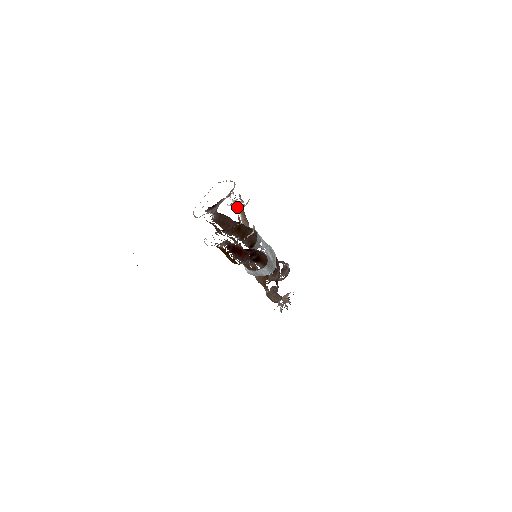
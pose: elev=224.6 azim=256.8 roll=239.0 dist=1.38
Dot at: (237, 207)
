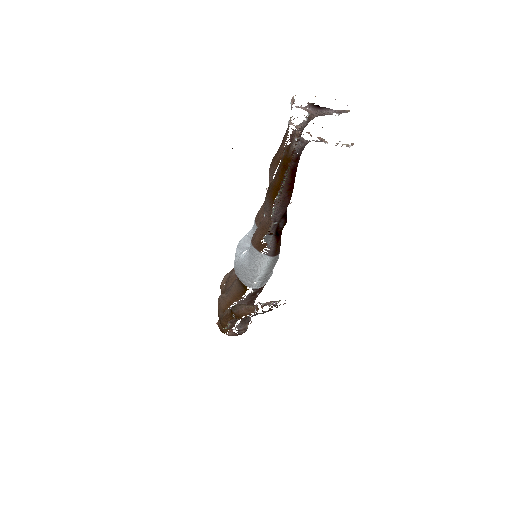
Dot at: occluded
